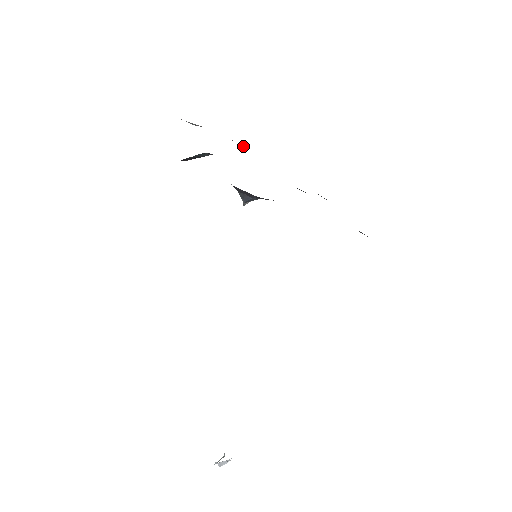
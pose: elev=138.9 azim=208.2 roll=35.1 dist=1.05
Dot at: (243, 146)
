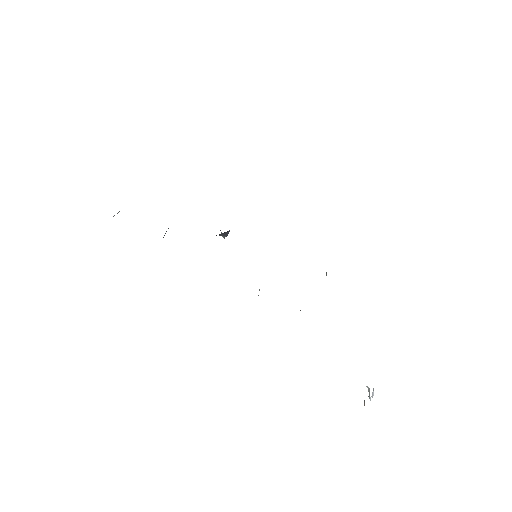
Dot at: occluded
